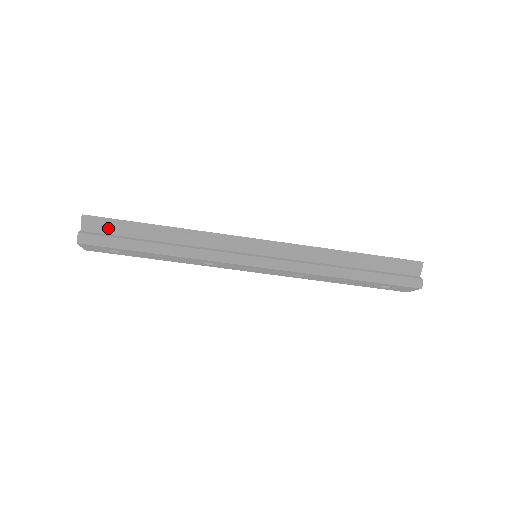
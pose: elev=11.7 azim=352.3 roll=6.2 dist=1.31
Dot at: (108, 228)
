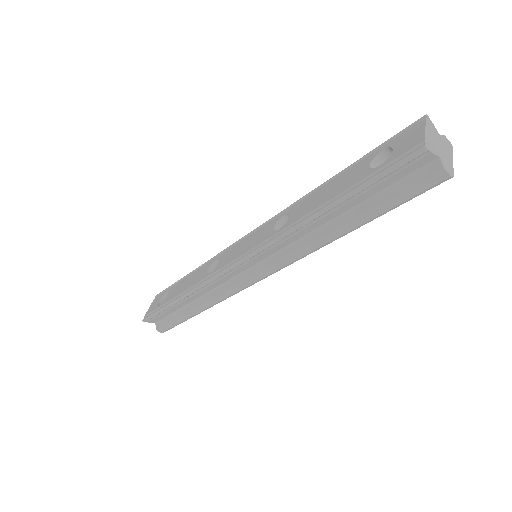
Dot at: (161, 316)
